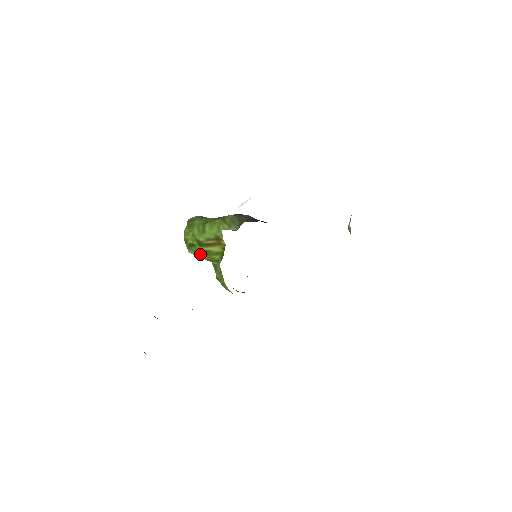
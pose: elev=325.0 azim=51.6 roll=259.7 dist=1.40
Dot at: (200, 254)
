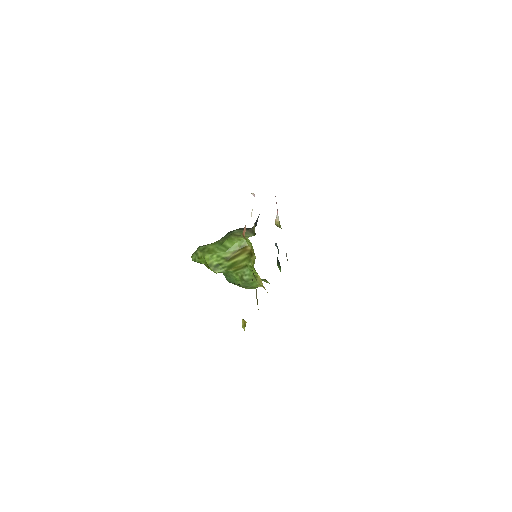
Dot at: (229, 268)
